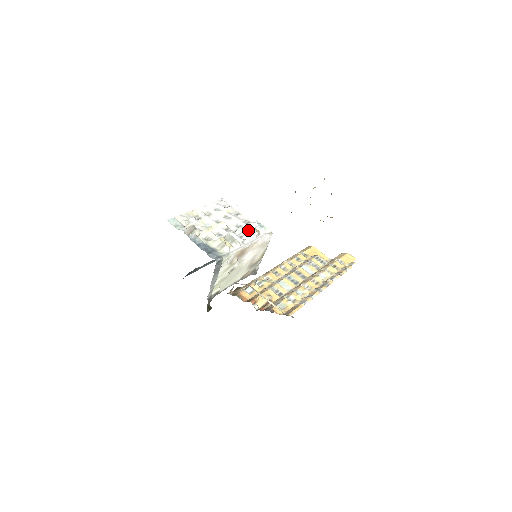
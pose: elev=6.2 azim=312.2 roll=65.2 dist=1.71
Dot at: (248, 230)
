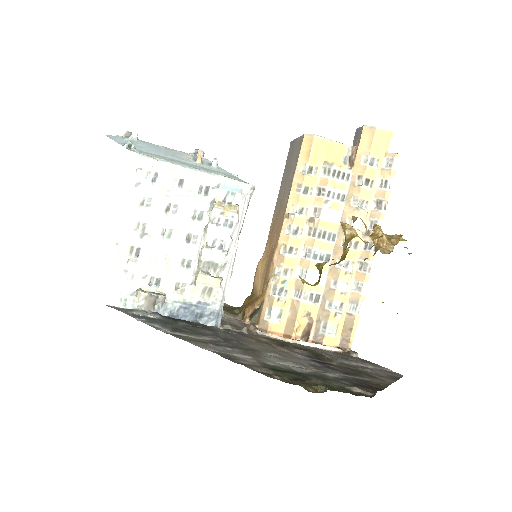
Dot at: (220, 219)
